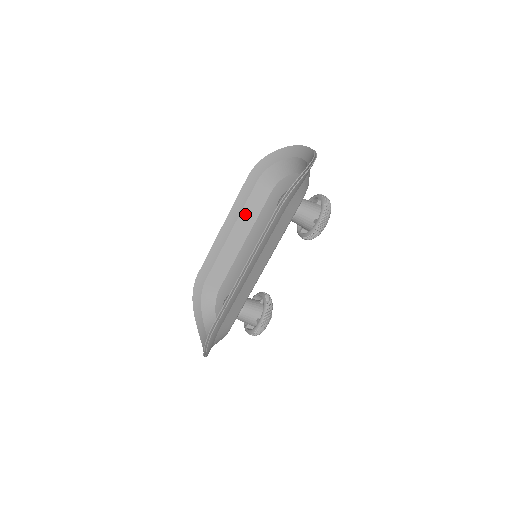
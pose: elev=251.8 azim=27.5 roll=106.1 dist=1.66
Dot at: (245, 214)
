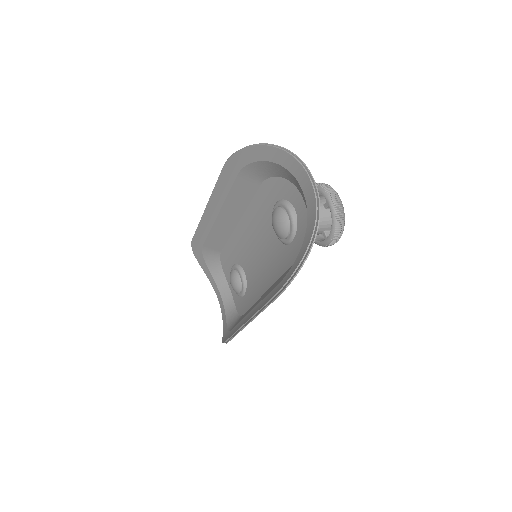
Dot at: (231, 201)
